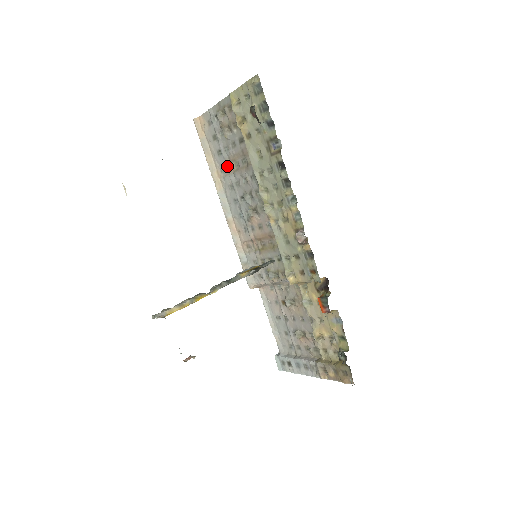
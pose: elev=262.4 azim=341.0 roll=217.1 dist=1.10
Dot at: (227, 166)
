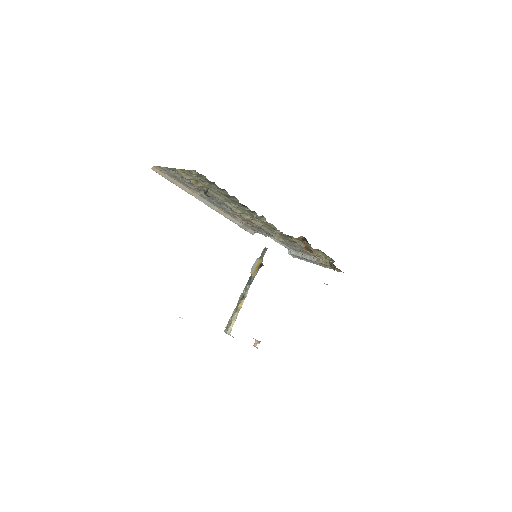
Dot at: (197, 190)
